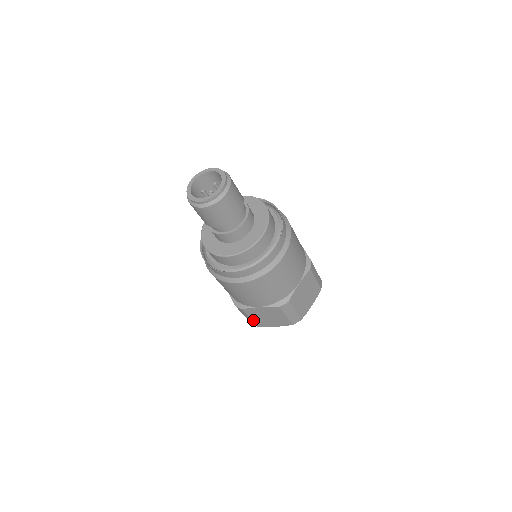
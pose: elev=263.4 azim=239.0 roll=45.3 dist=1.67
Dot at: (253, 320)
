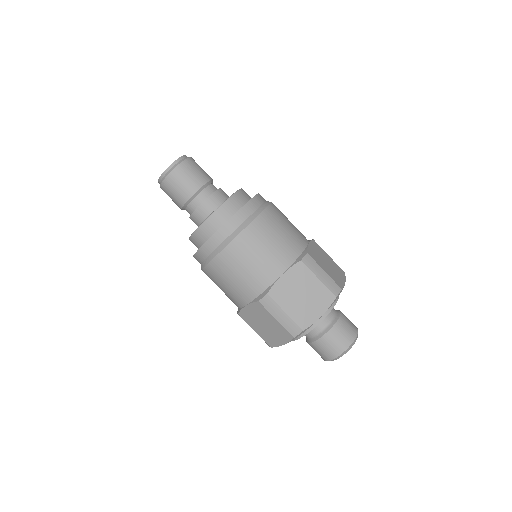
Dot at: (290, 316)
